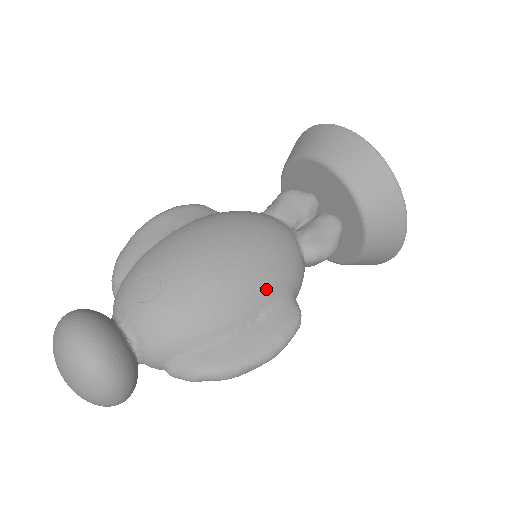
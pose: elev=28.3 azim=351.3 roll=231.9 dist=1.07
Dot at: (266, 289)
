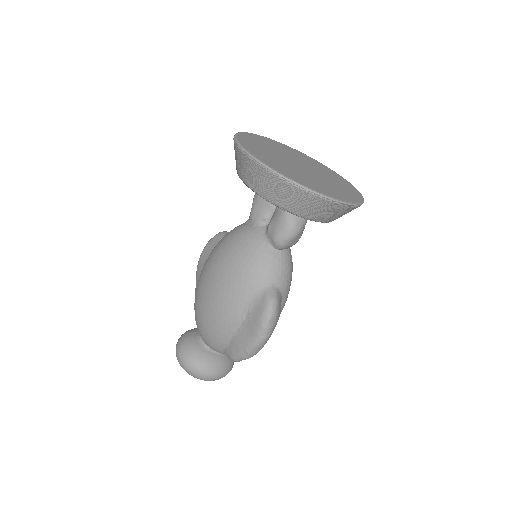
Dot at: (241, 295)
